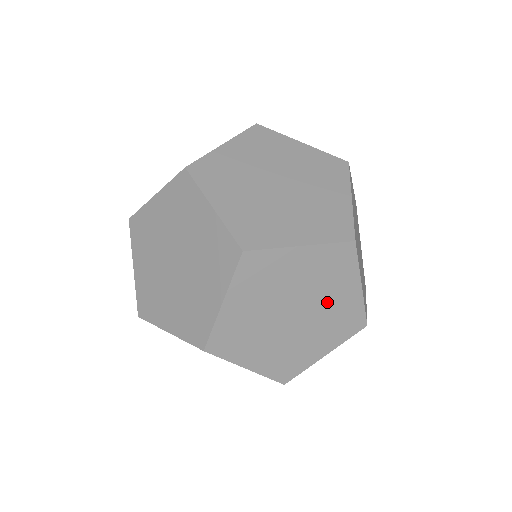
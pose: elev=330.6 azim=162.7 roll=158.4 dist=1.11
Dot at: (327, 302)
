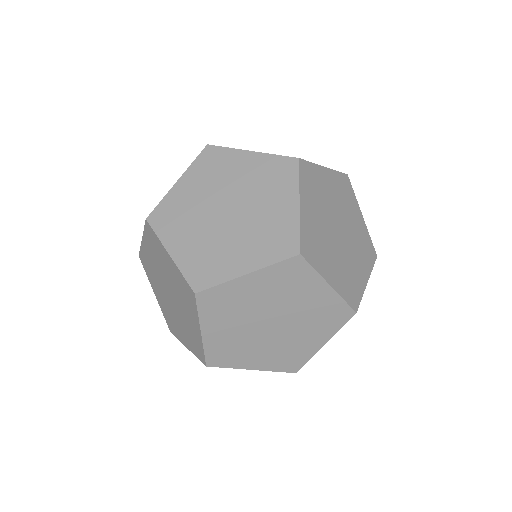
Dot at: (352, 257)
